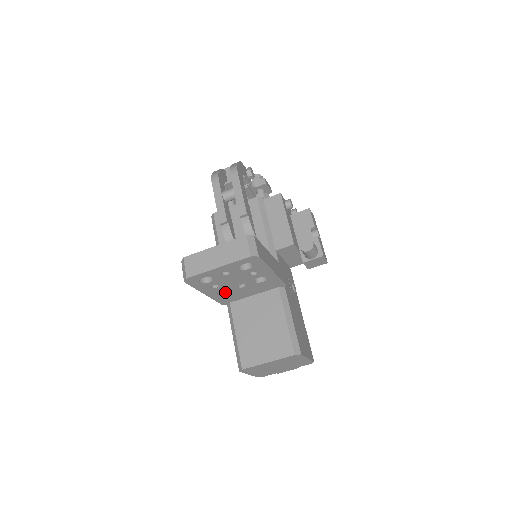
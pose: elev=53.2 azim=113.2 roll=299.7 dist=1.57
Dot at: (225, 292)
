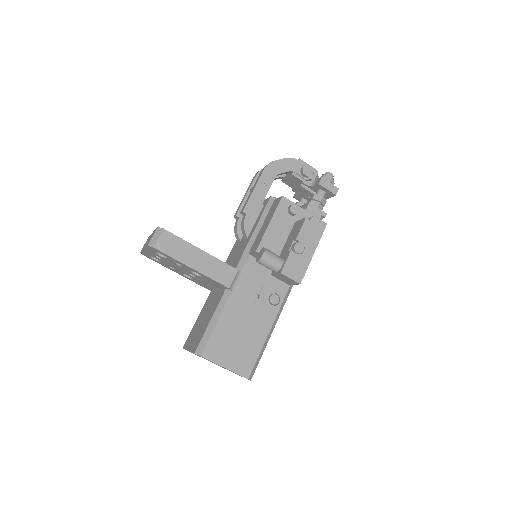
Dot at: occluded
